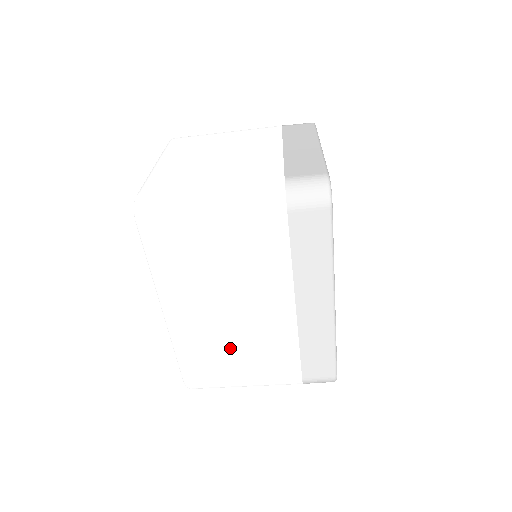
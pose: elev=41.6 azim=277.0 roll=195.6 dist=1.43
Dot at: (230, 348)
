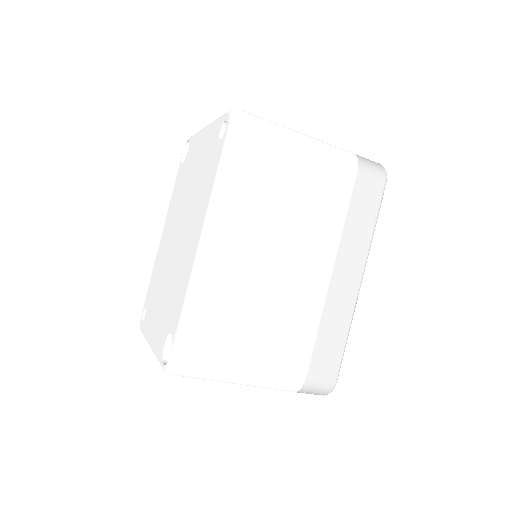
Dot at: (253, 311)
